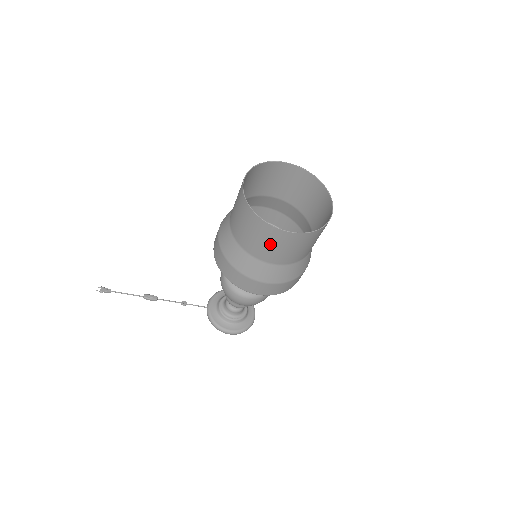
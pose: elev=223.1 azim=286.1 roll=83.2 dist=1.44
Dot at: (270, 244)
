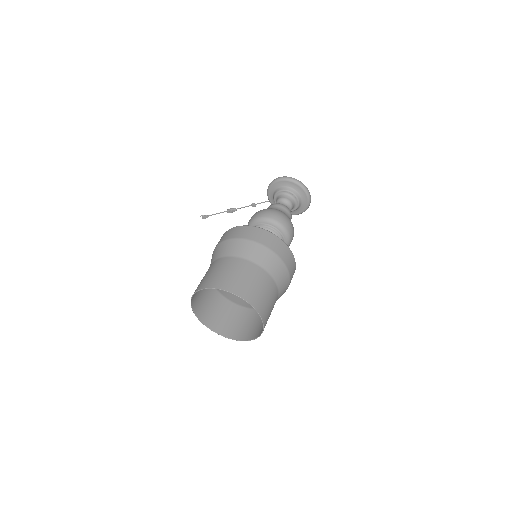
Dot at: (245, 325)
